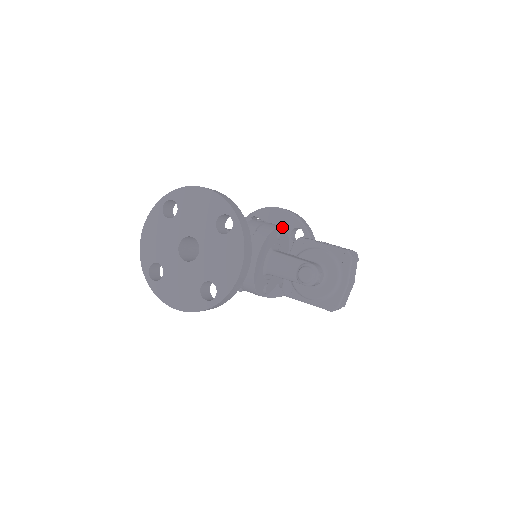
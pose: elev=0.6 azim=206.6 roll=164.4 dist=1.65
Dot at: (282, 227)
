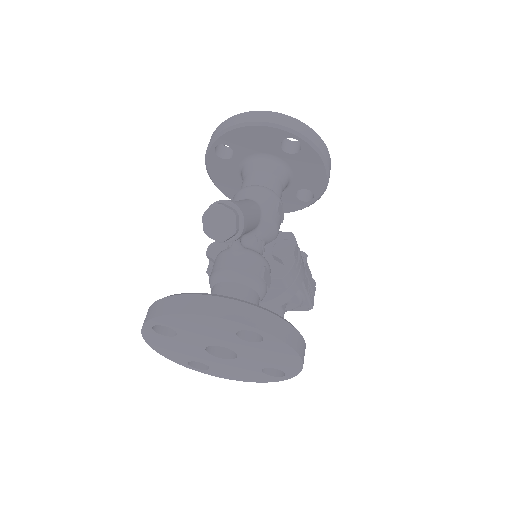
Dot at: (304, 272)
